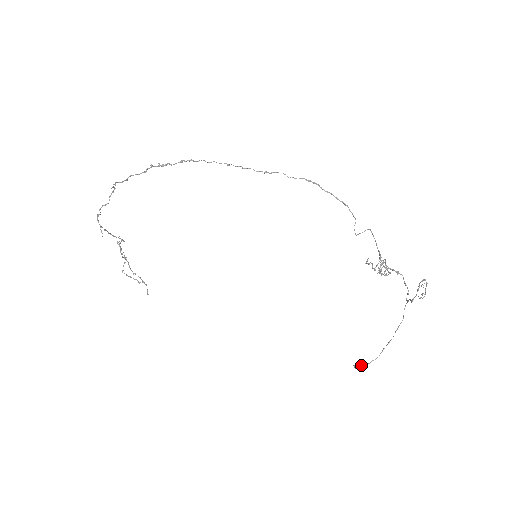
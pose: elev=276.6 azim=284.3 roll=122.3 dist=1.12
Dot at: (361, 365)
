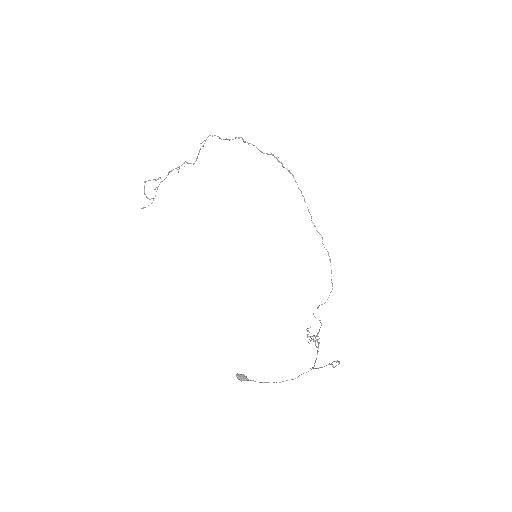
Dot at: (244, 376)
